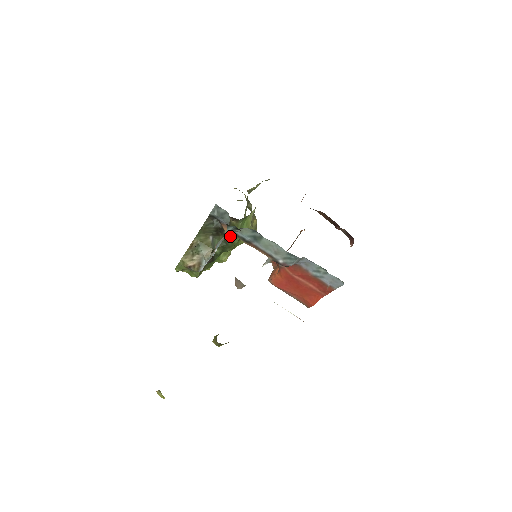
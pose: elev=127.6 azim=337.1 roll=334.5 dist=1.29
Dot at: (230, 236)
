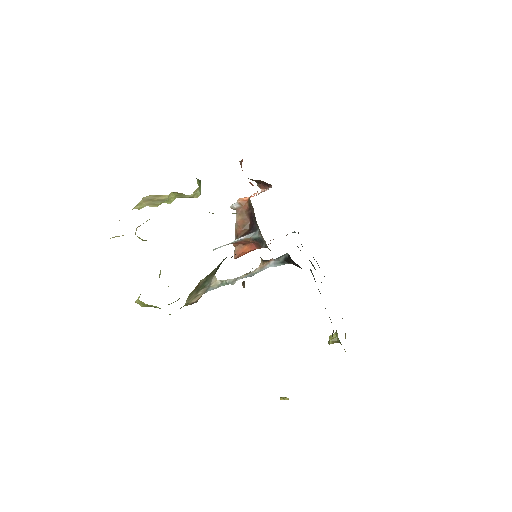
Dot at: occluded
